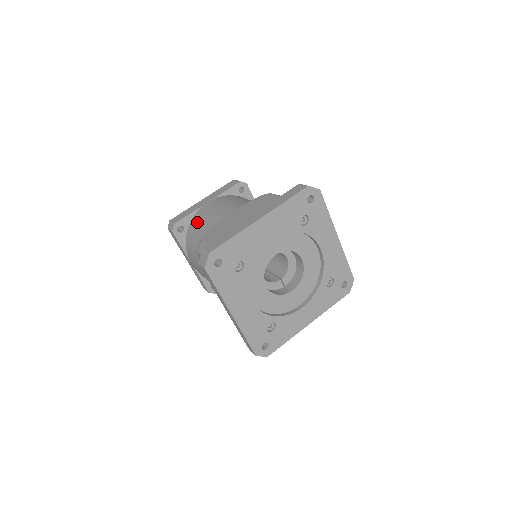
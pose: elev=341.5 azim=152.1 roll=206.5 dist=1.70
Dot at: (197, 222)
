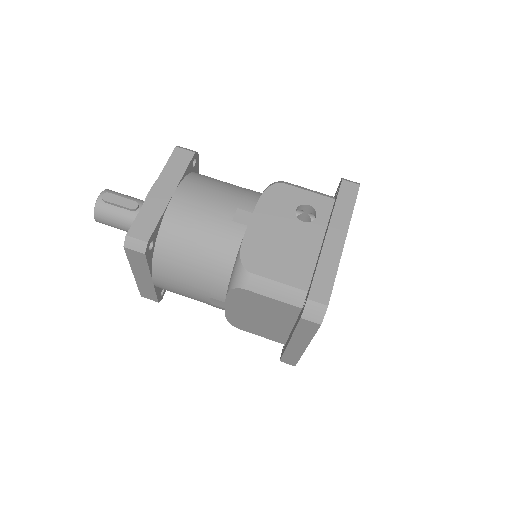
Dot at: occluded
